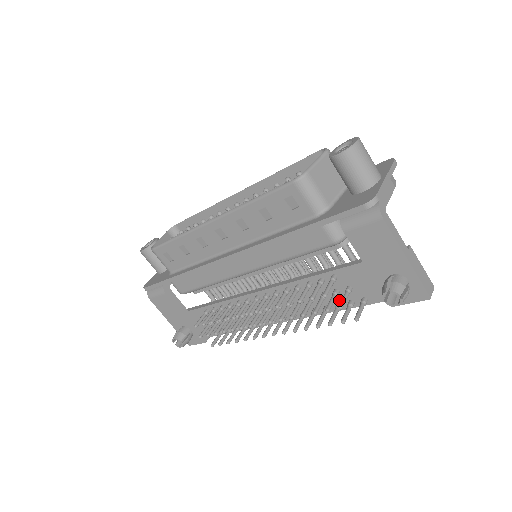
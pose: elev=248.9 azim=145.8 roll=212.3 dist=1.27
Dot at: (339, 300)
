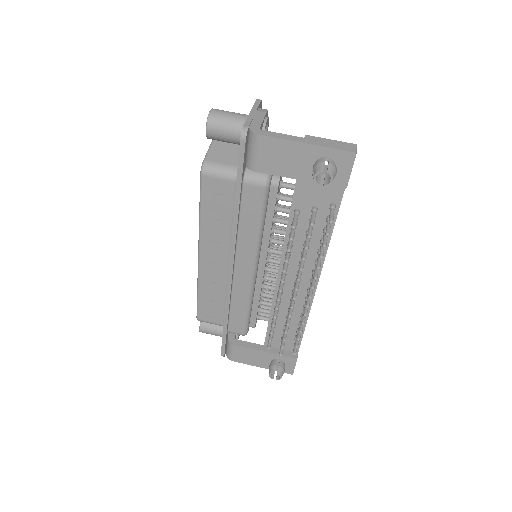
Dot at: (321, 225)
